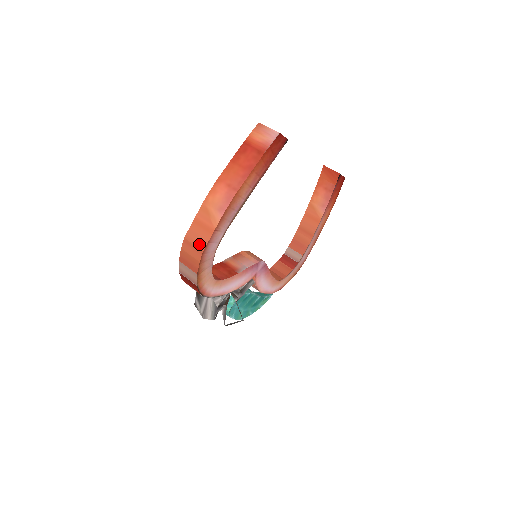
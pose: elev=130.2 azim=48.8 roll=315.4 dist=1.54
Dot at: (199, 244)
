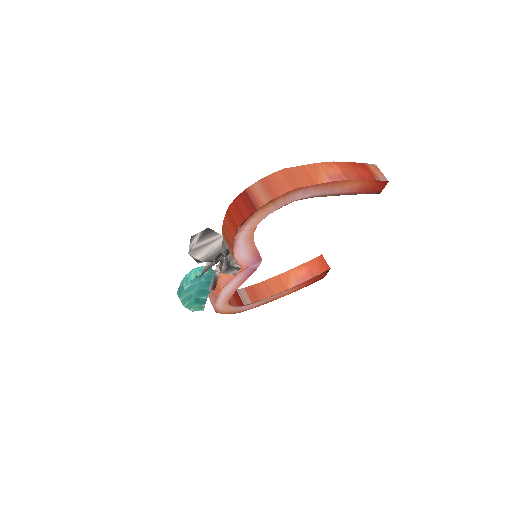
Dot at: (297, 181)
